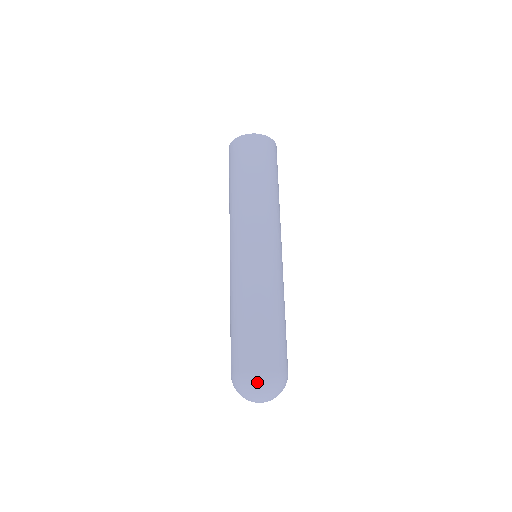
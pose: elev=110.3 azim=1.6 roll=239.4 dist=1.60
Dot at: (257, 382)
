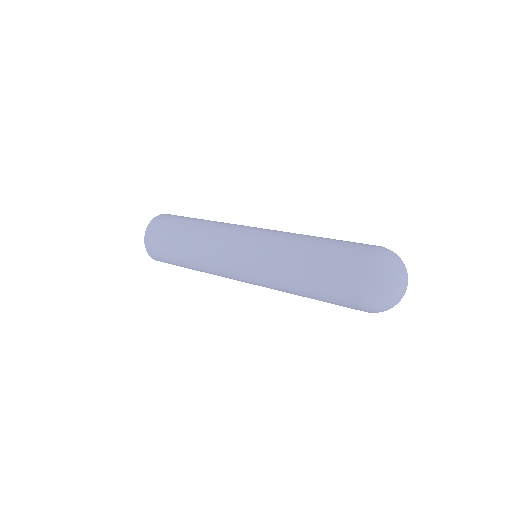
Dot at: (379, 263)
